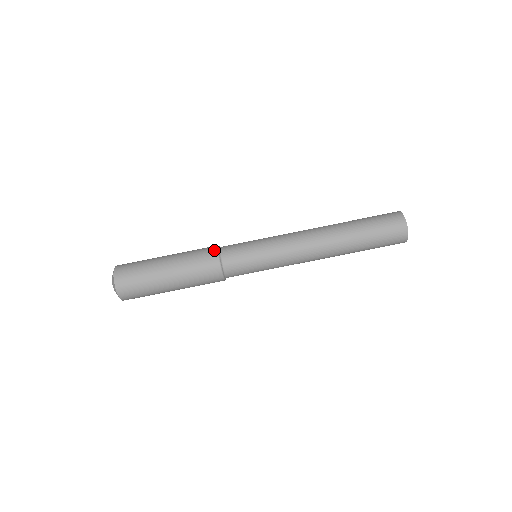
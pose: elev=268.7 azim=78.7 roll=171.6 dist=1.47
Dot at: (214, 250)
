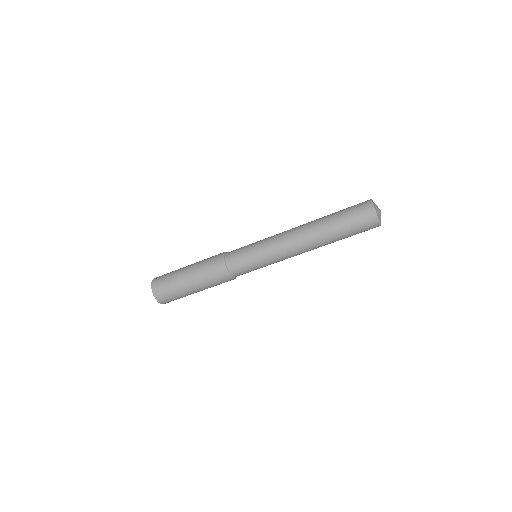
Dot at: (225, 274)
